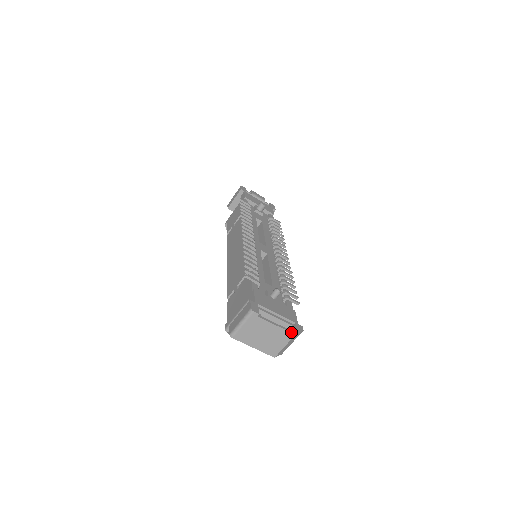
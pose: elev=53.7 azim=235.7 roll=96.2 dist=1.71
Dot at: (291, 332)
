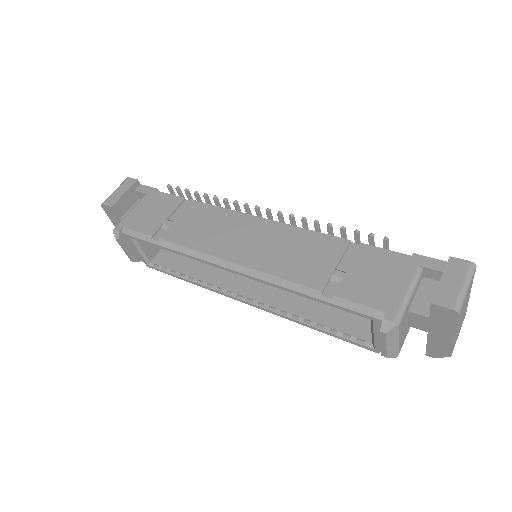
Dot at: occluded
